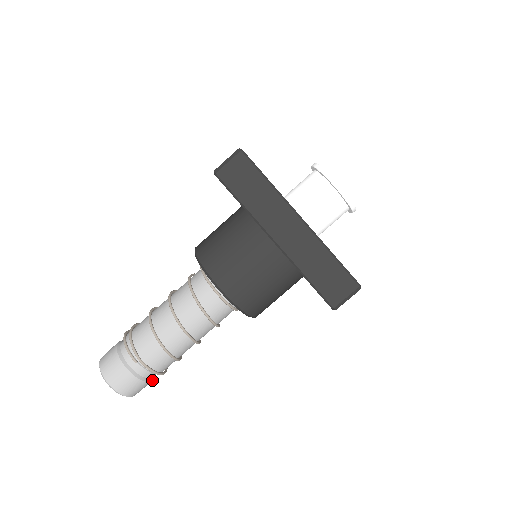
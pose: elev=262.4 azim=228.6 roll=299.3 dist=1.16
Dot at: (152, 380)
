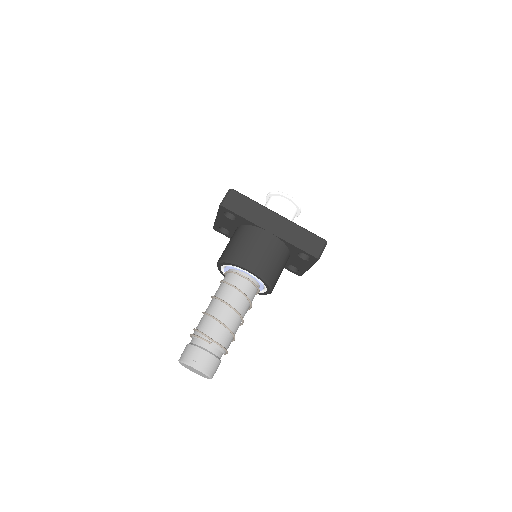
Dot at: (220, 362)
